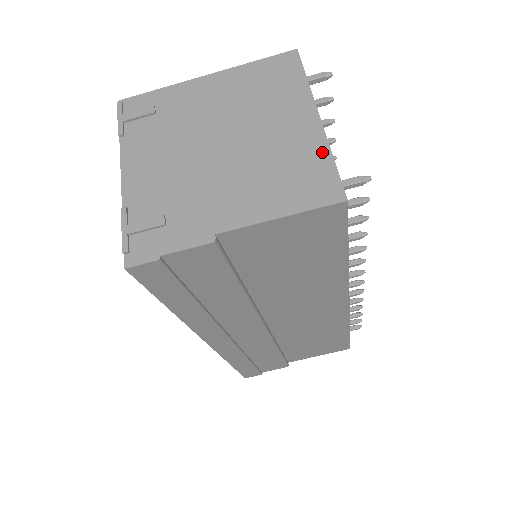
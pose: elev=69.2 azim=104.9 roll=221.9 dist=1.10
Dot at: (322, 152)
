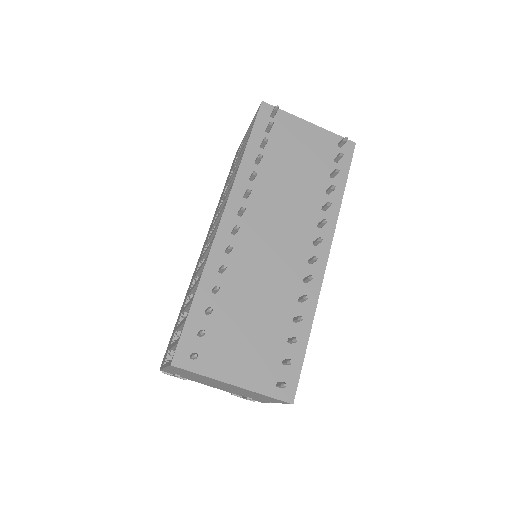
Dot at: occluded
